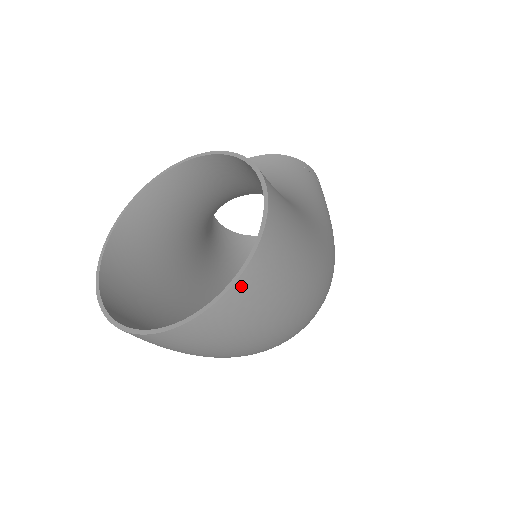
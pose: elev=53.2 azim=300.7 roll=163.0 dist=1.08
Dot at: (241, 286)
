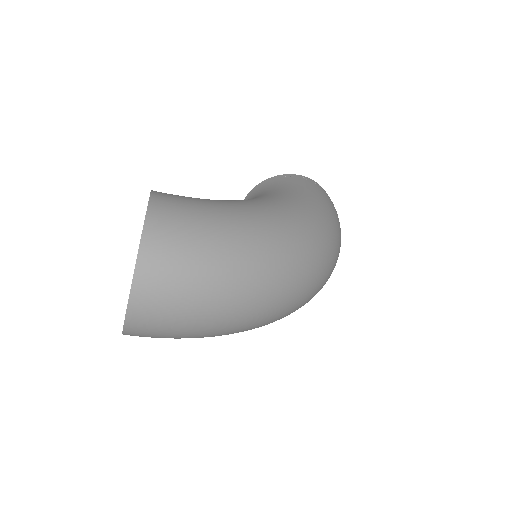
Dot at: (145, 257)
